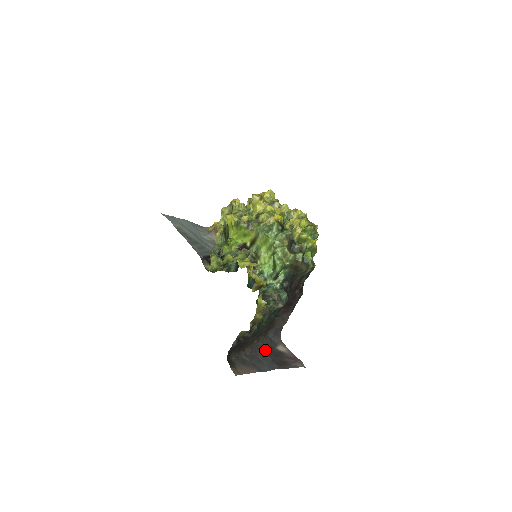
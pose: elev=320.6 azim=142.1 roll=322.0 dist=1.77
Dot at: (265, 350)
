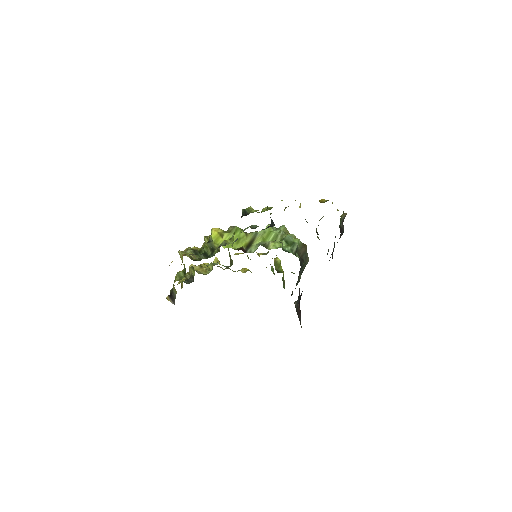
Dot at: occluded
